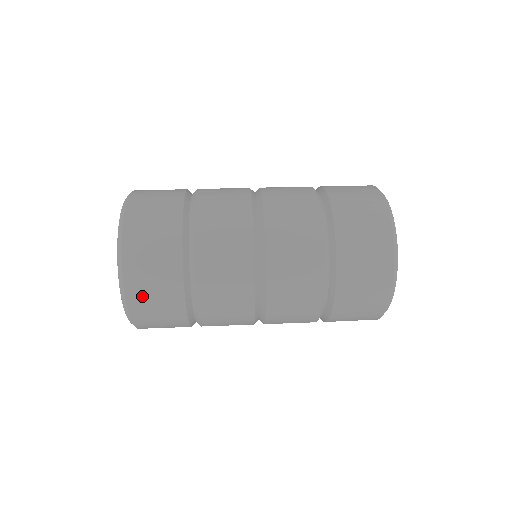
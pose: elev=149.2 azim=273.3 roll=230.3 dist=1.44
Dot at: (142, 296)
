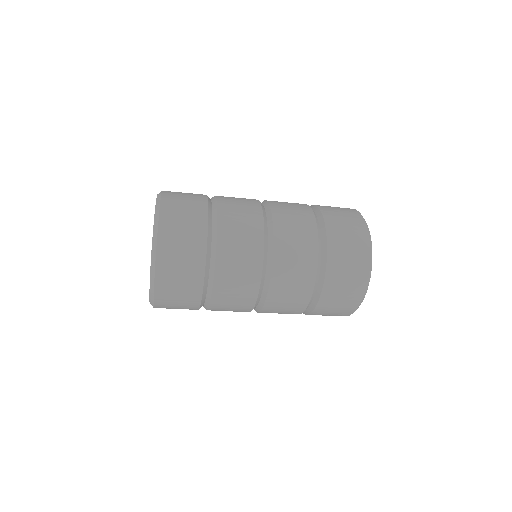
Dot at: (168, 283)
